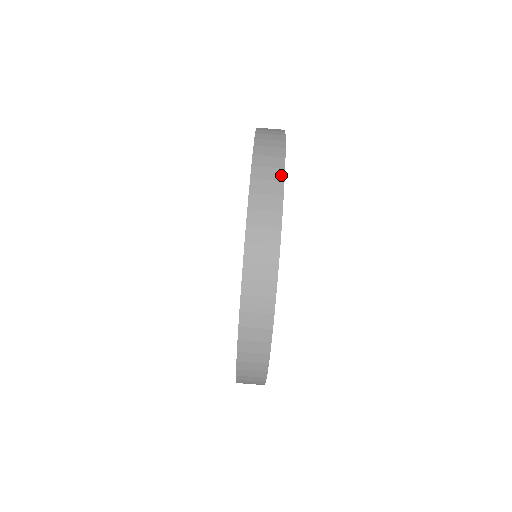
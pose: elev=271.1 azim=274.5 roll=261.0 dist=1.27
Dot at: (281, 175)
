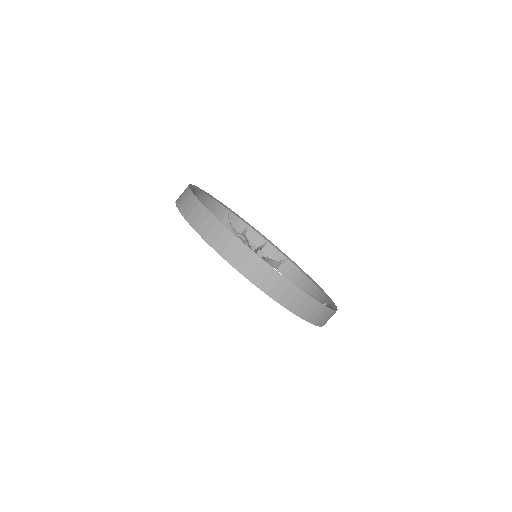
Dot at: (190, 193)
